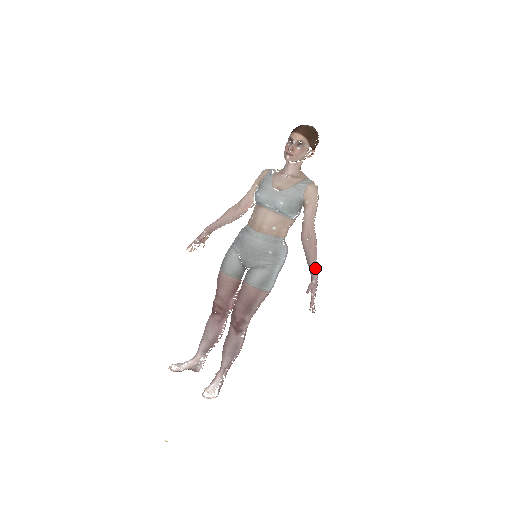
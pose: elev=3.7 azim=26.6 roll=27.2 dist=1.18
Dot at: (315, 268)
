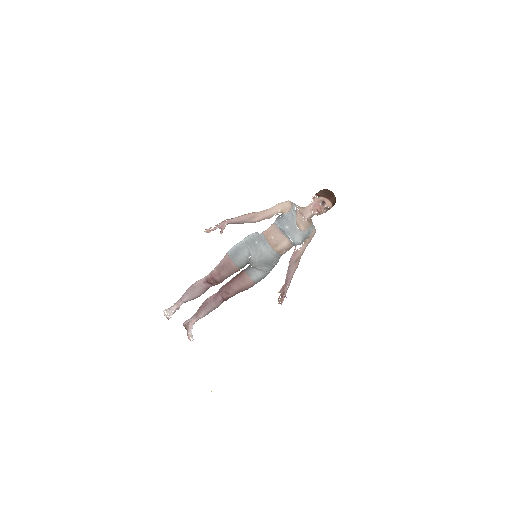
Dot at: occluded
